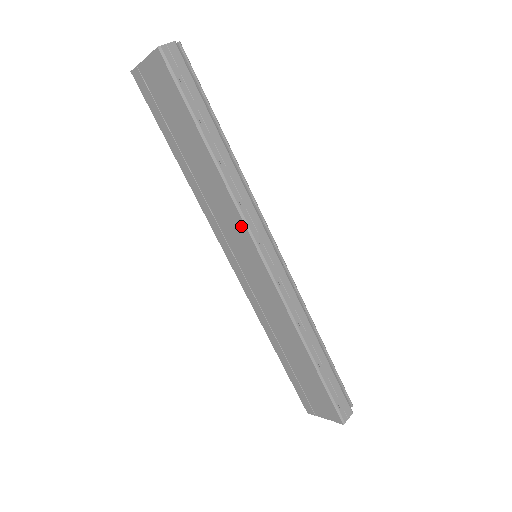
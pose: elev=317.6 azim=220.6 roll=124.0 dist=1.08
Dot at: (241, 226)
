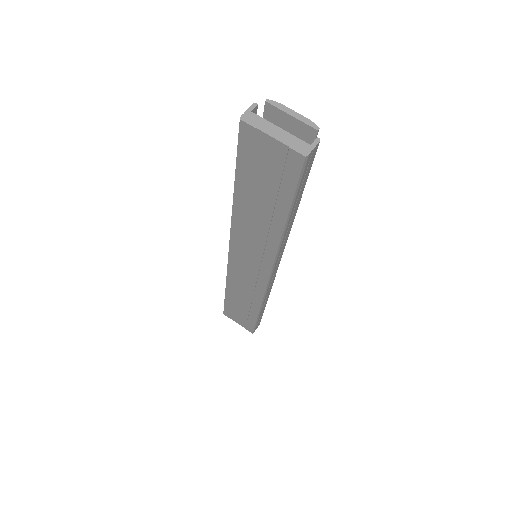
Dot at: (269, 260)
